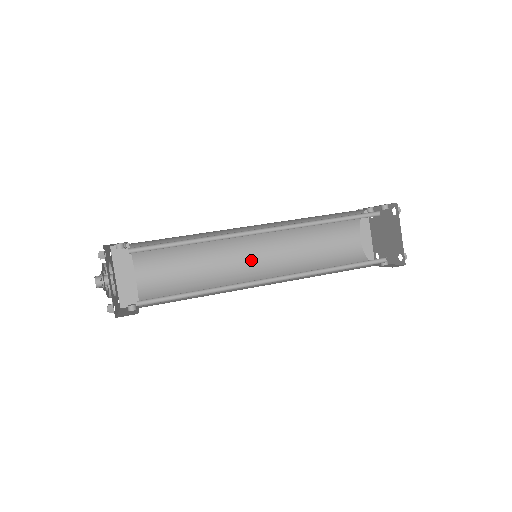
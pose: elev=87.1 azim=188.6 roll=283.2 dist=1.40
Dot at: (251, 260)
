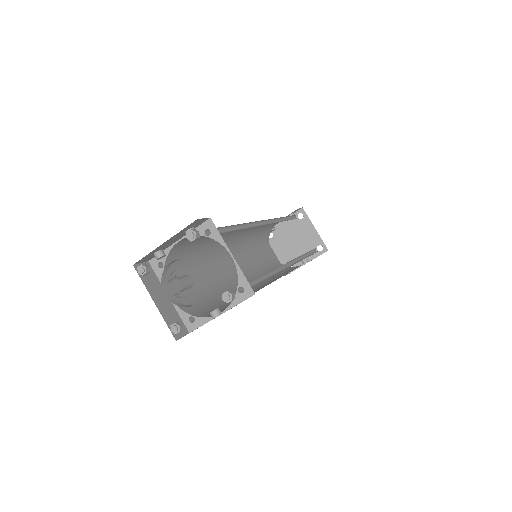
Dot at: (235, 275)
